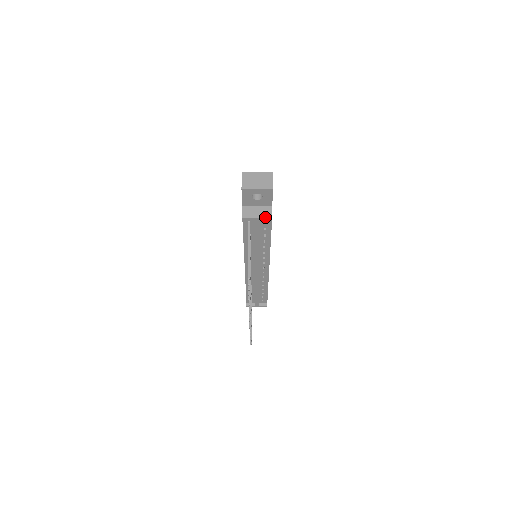
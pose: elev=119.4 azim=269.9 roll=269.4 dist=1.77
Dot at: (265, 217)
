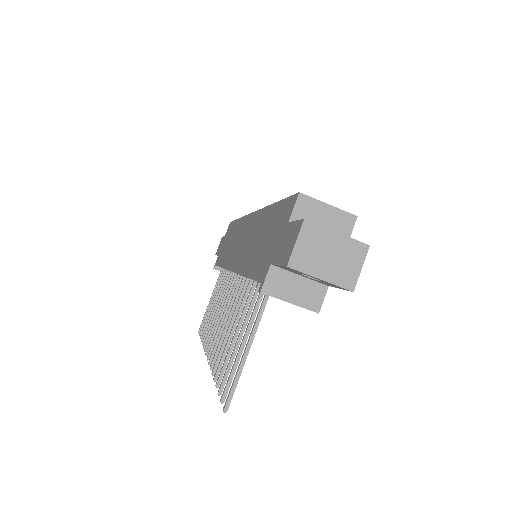
Dot at: (306, 307)
